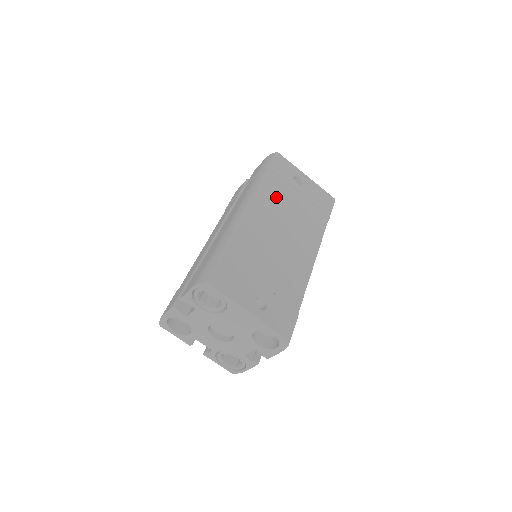
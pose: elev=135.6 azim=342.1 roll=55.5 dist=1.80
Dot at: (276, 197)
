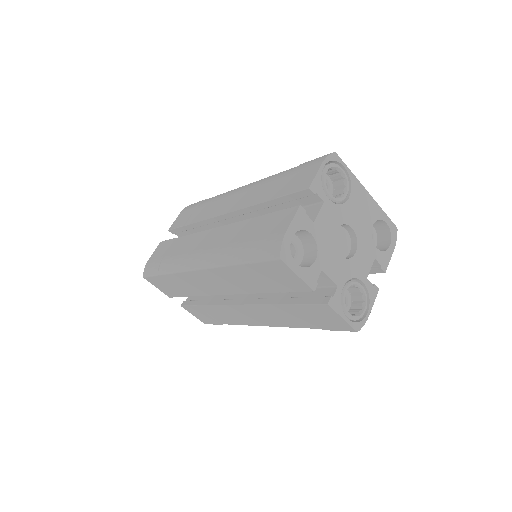
Dot at: occluded
